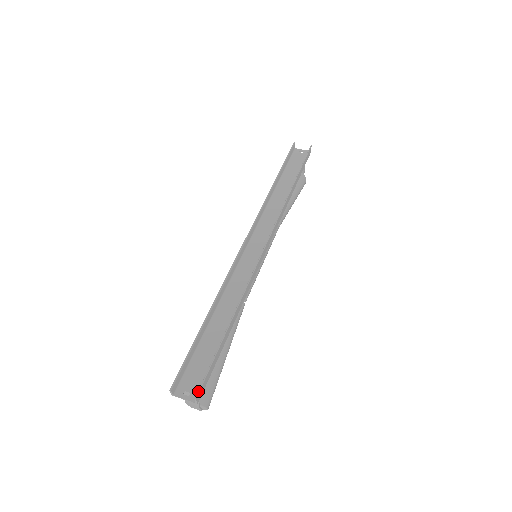
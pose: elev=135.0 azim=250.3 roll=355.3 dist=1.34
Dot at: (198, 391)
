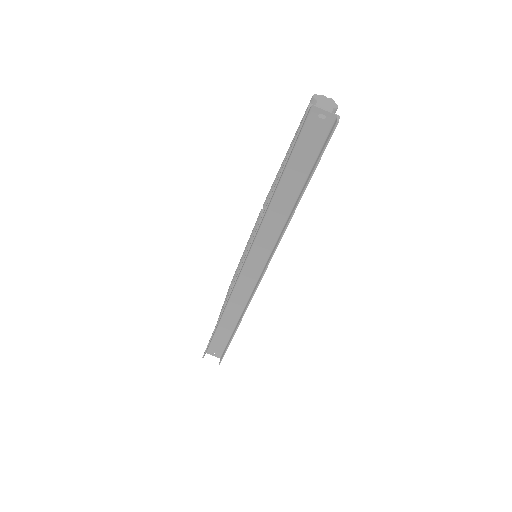
Dot at: (220, 362)
